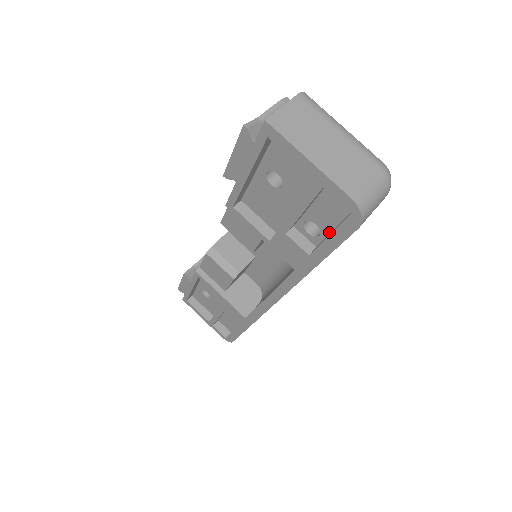
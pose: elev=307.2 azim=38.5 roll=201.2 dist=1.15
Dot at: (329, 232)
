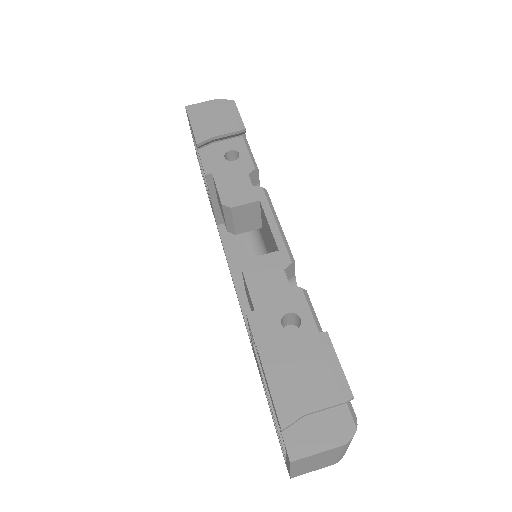
Dot at: occluded
